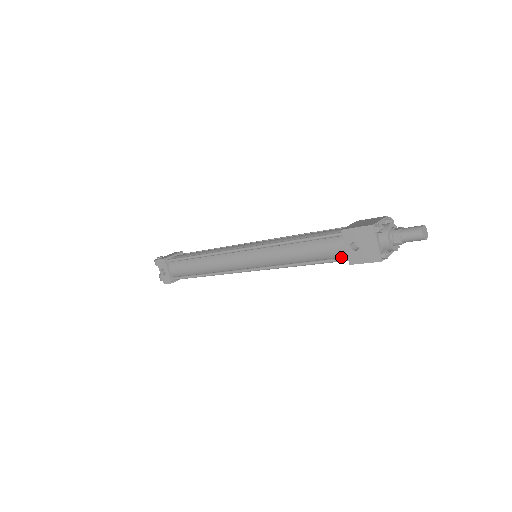
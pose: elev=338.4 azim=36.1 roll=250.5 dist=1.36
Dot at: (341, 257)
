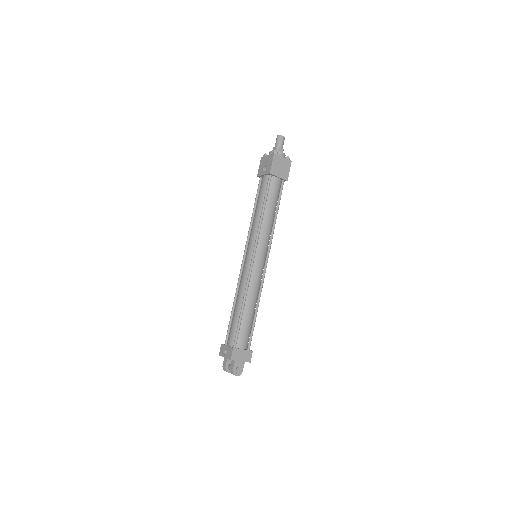
Dot at: (268, 181)
